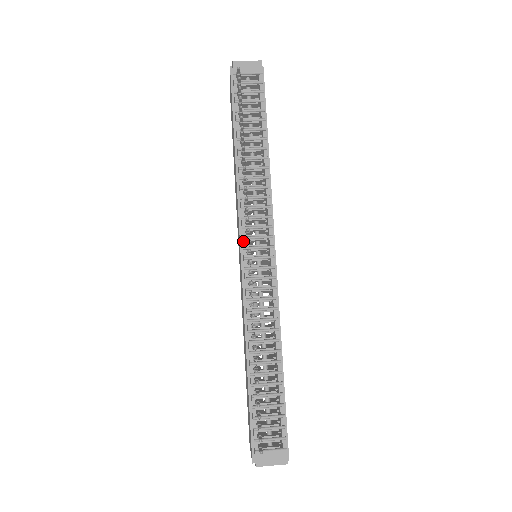
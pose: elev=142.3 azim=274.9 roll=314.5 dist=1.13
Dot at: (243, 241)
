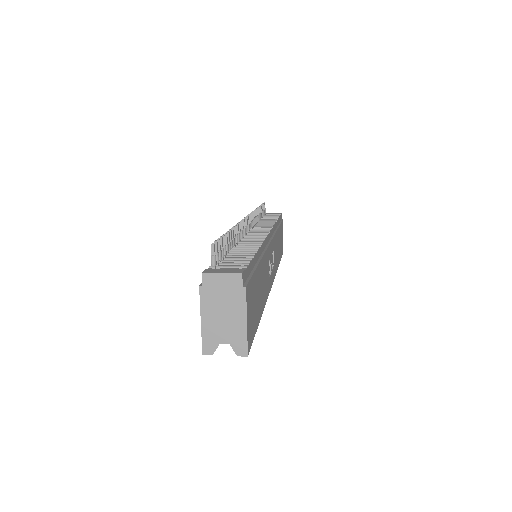
Dot at: occluded
